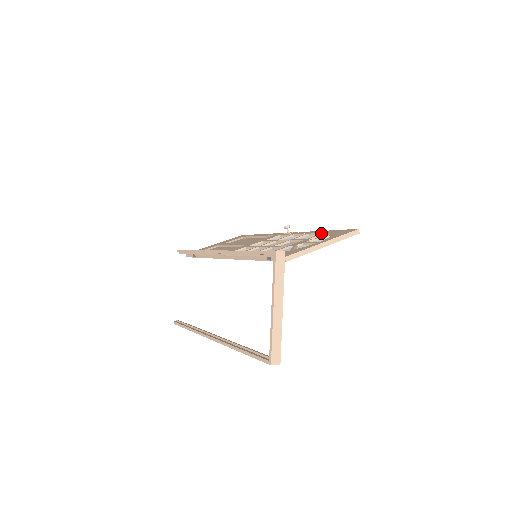
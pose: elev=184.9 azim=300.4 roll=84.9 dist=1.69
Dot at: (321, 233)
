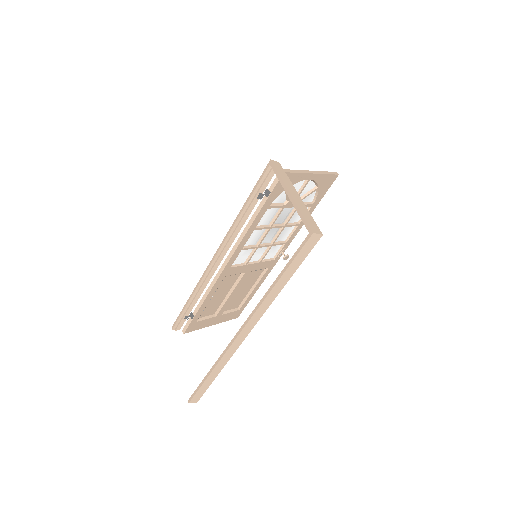
Dot at: occluded
